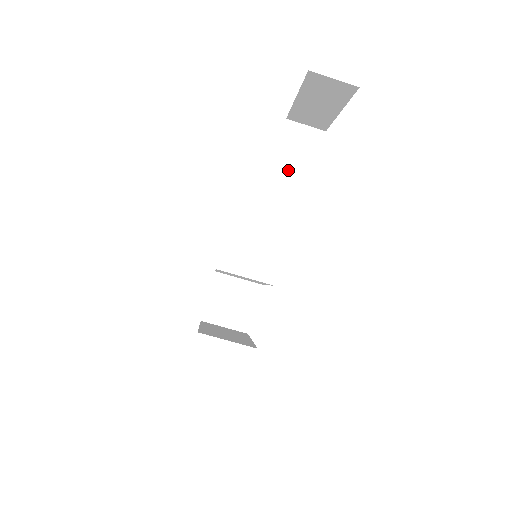
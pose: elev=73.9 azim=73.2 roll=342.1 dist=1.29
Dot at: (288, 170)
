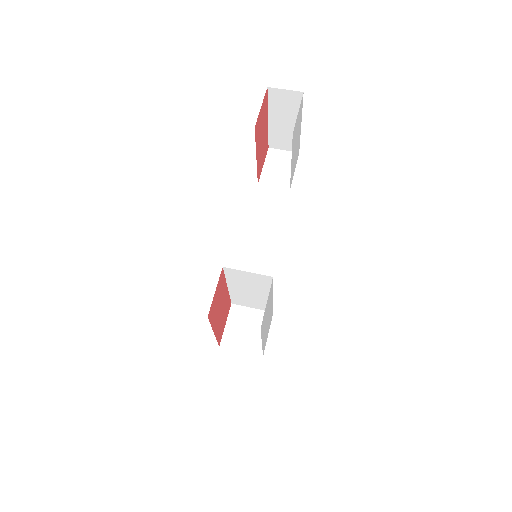
Dot at: (272, 178)
